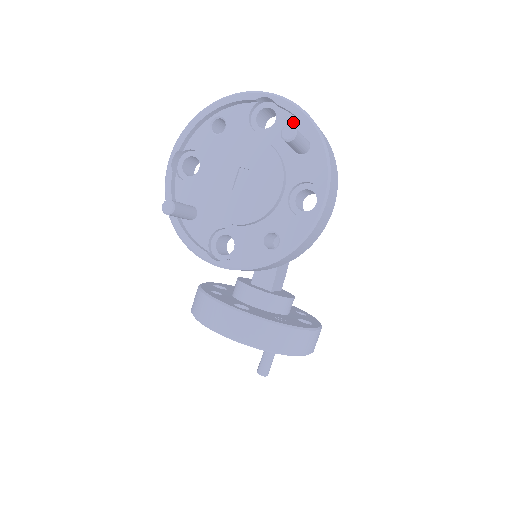
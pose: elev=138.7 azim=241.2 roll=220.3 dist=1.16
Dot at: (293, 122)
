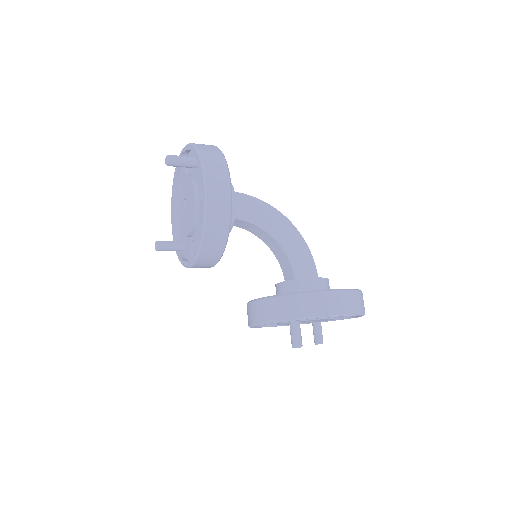
Dot at: (193, 154)
